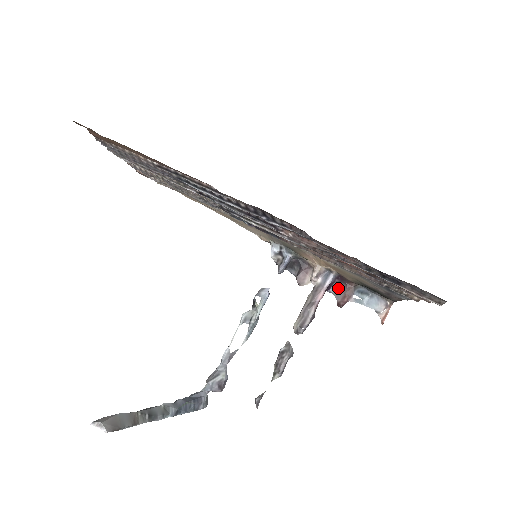
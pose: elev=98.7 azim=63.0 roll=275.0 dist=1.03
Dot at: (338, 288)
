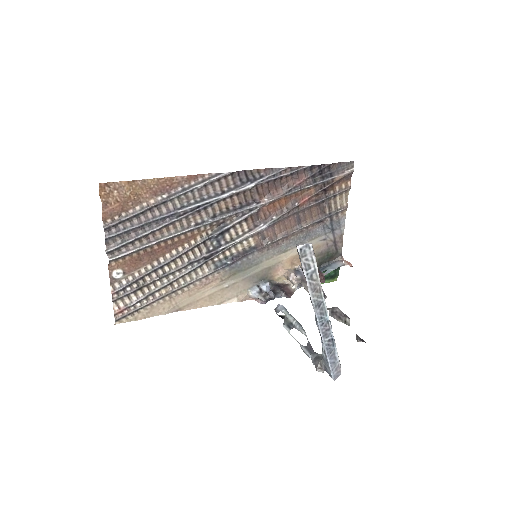
Dot at: occluded
